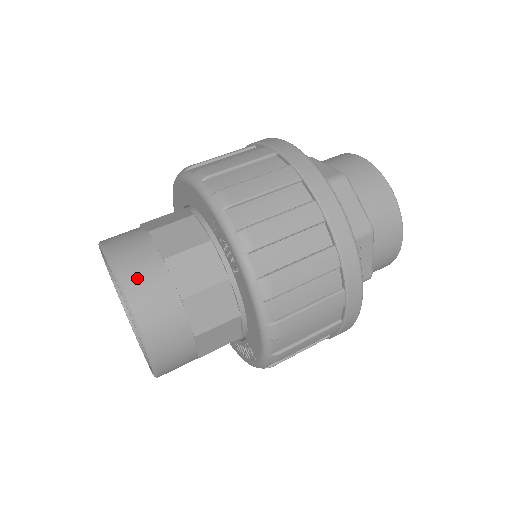
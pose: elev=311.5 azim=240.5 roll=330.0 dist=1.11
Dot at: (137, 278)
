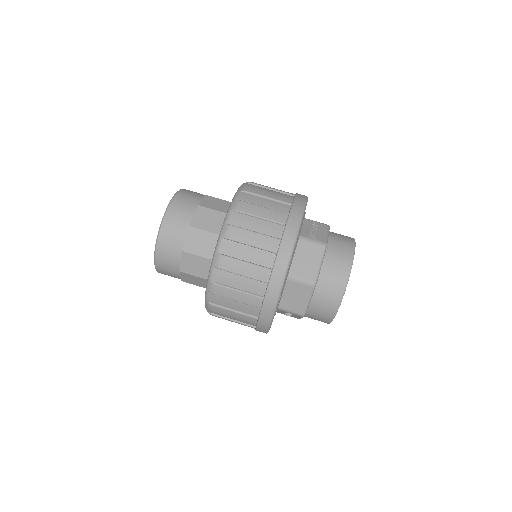
Dot at: (165, 249)
